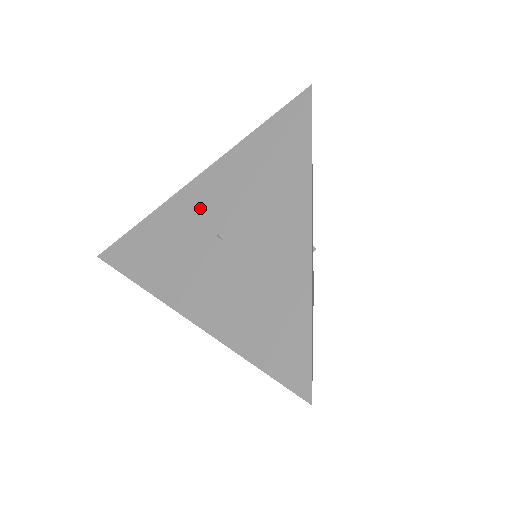
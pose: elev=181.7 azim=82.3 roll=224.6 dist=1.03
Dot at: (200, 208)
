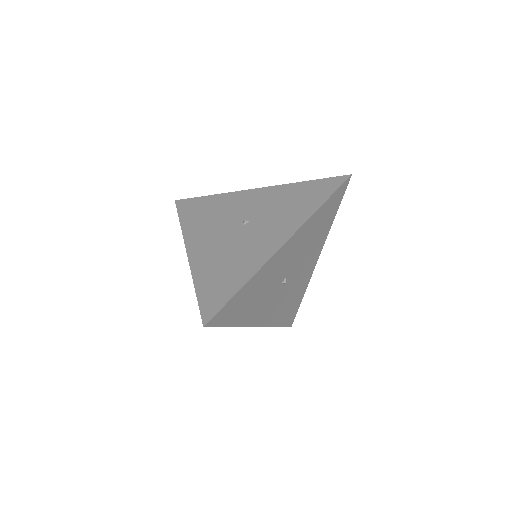
Dot at: occluded
